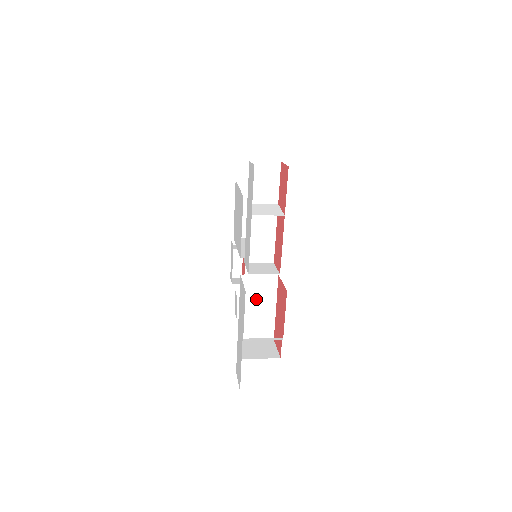
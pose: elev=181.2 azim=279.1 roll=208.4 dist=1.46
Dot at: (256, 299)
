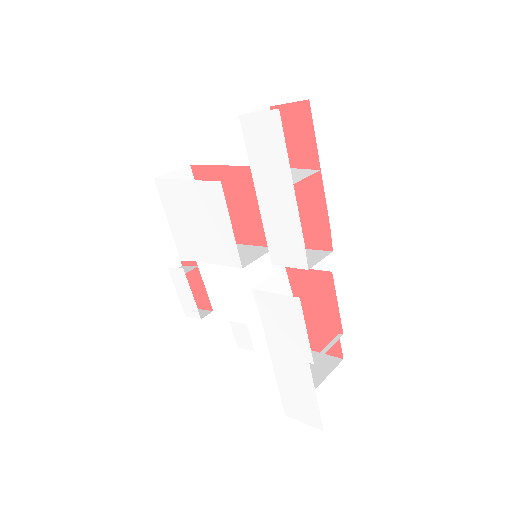
Dot at: occluded
